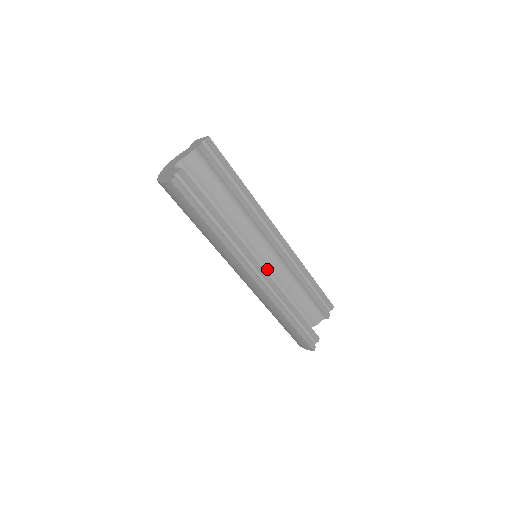
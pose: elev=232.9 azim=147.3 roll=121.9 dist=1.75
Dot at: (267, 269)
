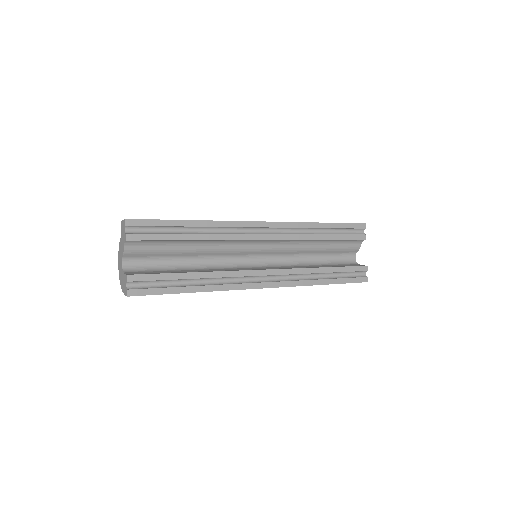
Dot at: (275, 254)
